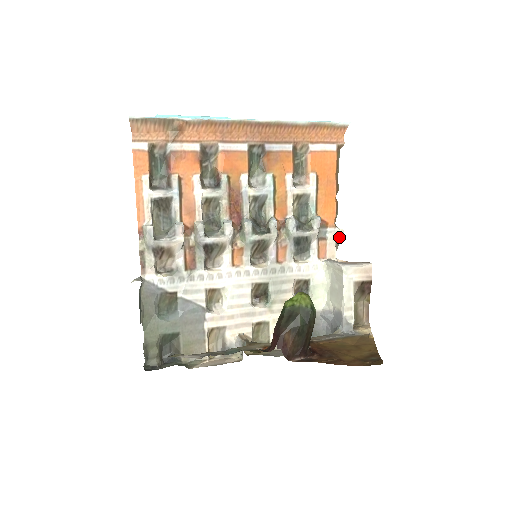
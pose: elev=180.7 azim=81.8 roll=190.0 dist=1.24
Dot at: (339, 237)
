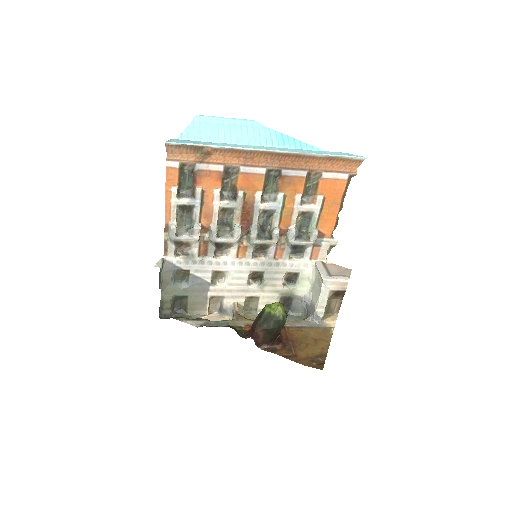
Dot at: (332, 245)
